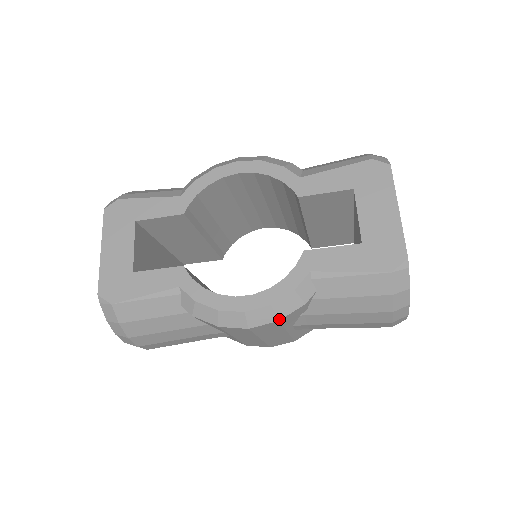
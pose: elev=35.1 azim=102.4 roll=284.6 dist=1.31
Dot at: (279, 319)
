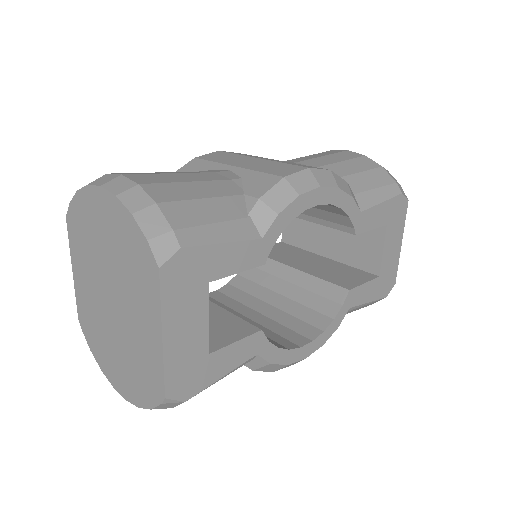
Dot at: occluded
